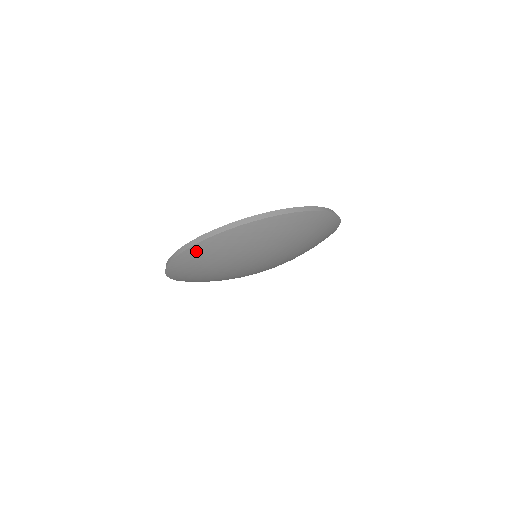
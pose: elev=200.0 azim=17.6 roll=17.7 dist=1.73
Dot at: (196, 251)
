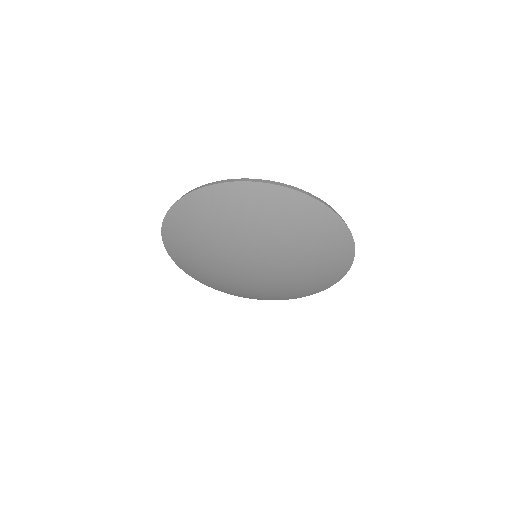
Dot at: (205, 196)
